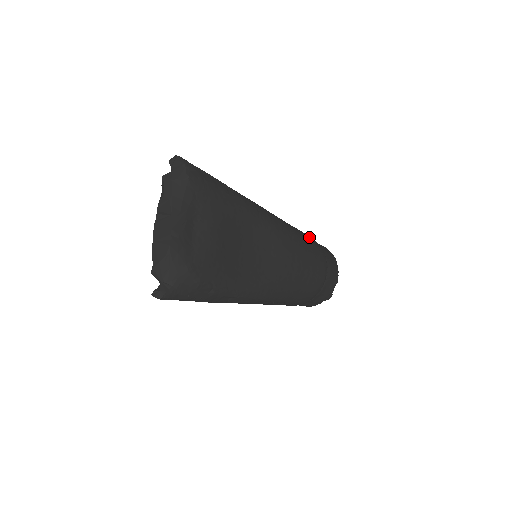
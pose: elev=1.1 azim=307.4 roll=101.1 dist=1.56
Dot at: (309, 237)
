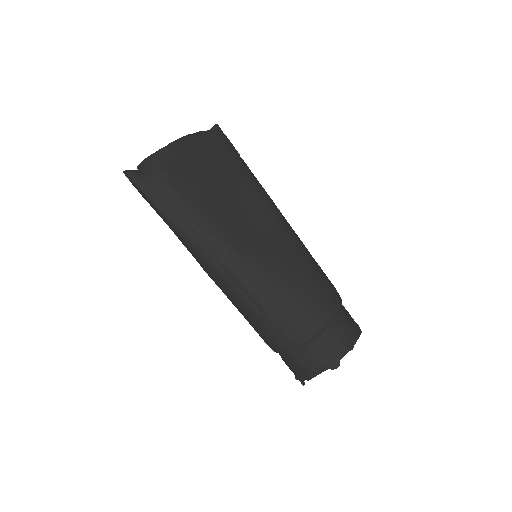
Dot at: occluded
